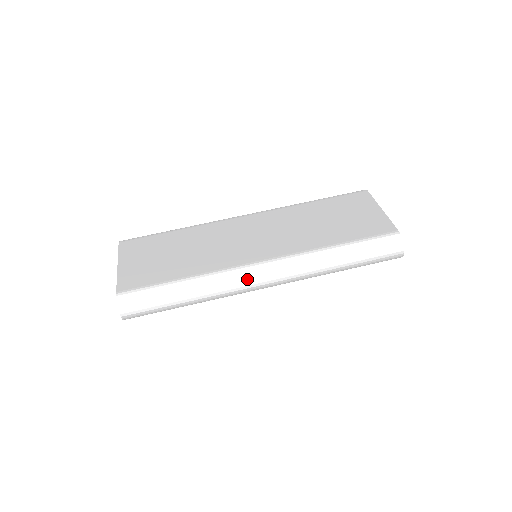
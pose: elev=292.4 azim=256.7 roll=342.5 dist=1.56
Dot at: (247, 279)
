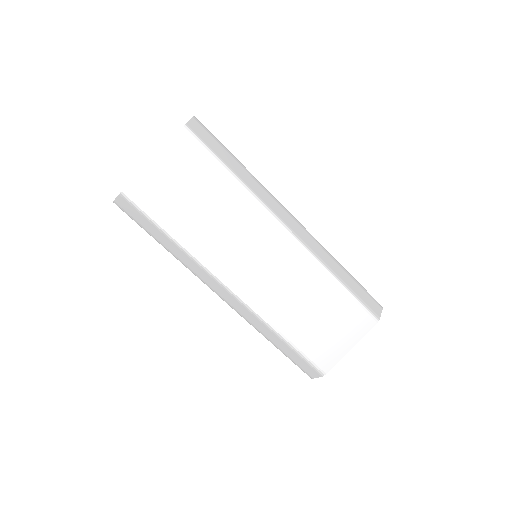
Dot at: (211, 284)
